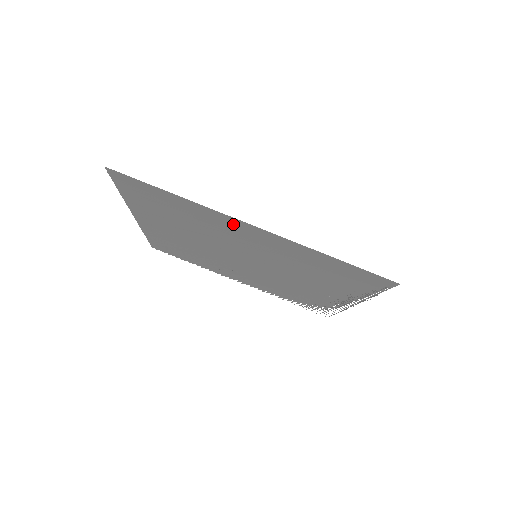
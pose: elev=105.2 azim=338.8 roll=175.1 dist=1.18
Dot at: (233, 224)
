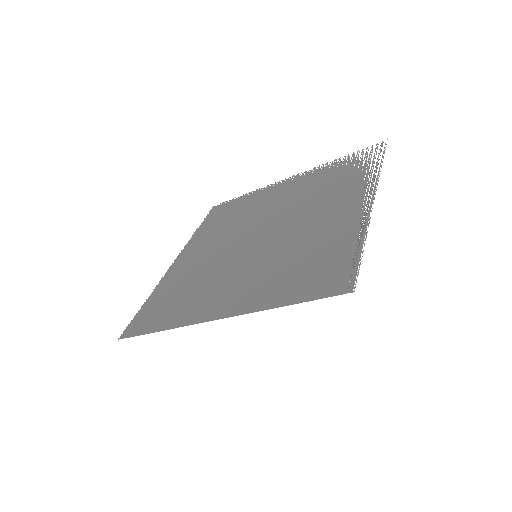
Dot at: (208, 310)
